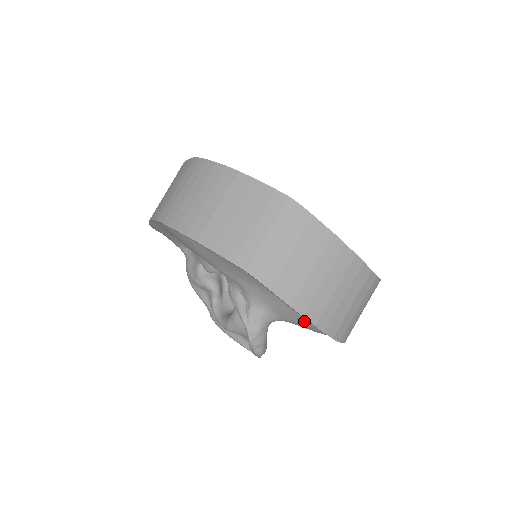
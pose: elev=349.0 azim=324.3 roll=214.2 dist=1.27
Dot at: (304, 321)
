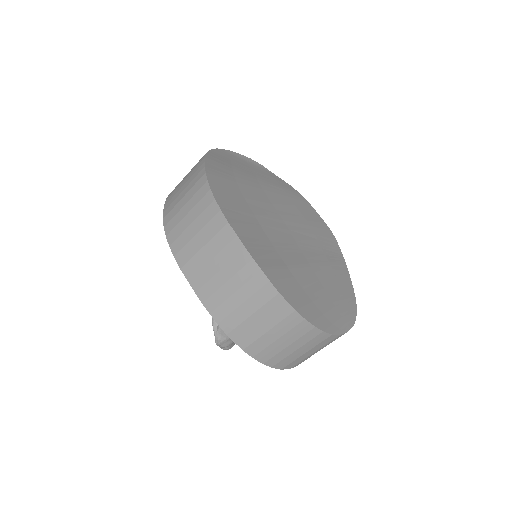
Dot at: occluded
